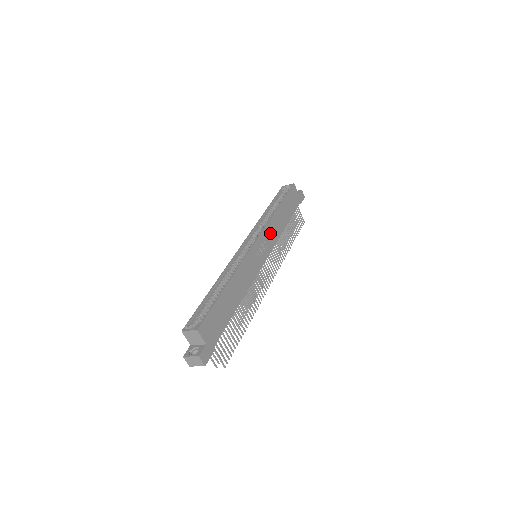
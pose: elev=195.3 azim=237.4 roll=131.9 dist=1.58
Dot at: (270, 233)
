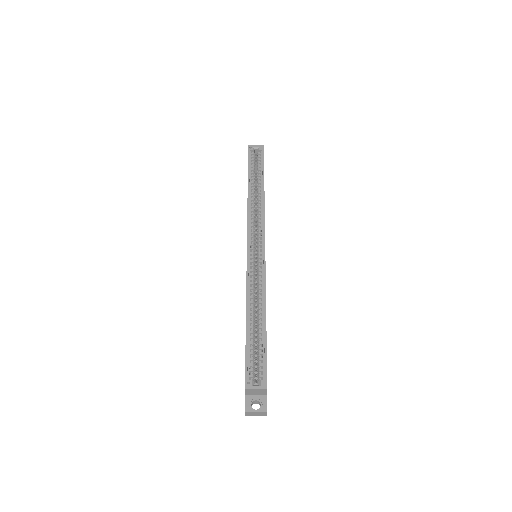
Dot at: occluded
